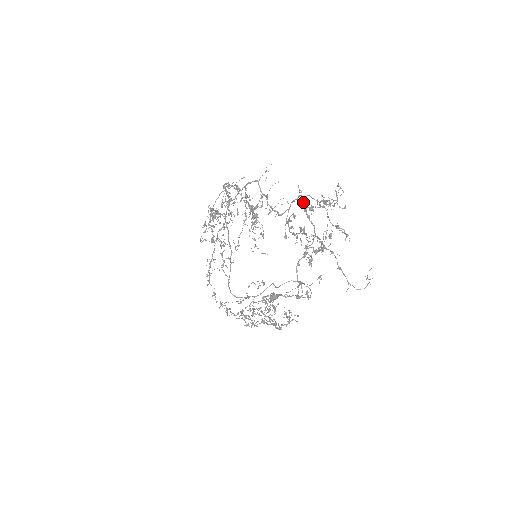
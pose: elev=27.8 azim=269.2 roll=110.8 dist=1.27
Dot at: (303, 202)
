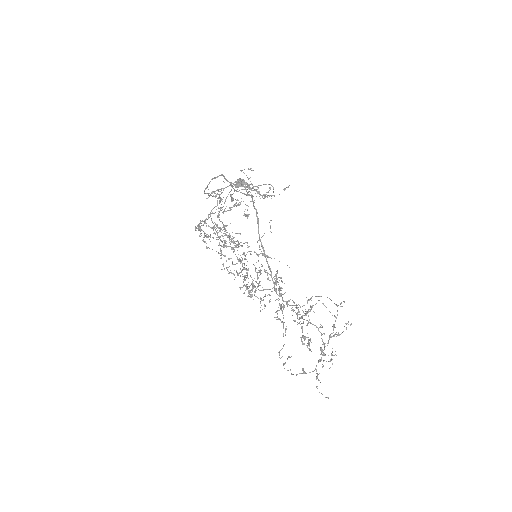
Dot at: occluded
